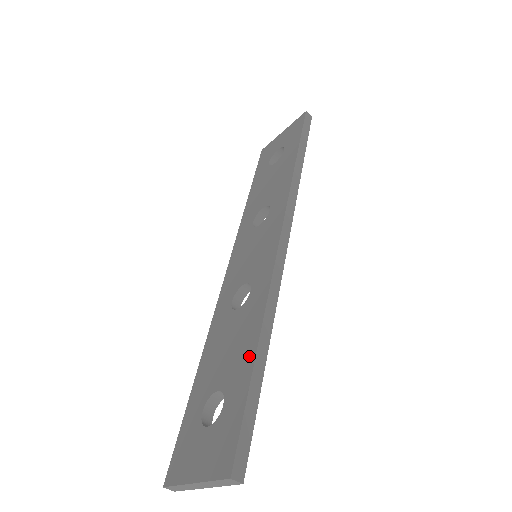
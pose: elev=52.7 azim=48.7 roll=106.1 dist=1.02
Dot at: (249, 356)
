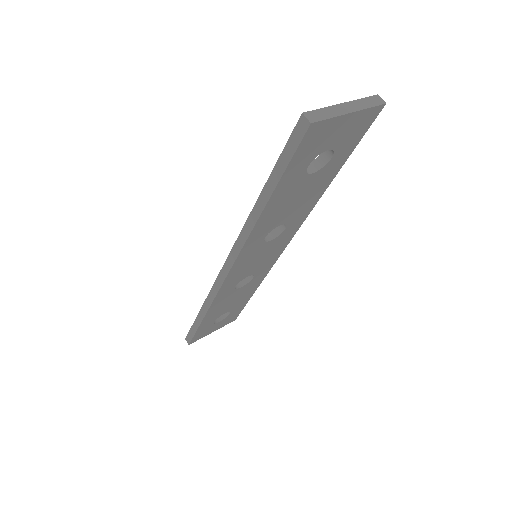
Dot at: occluded
